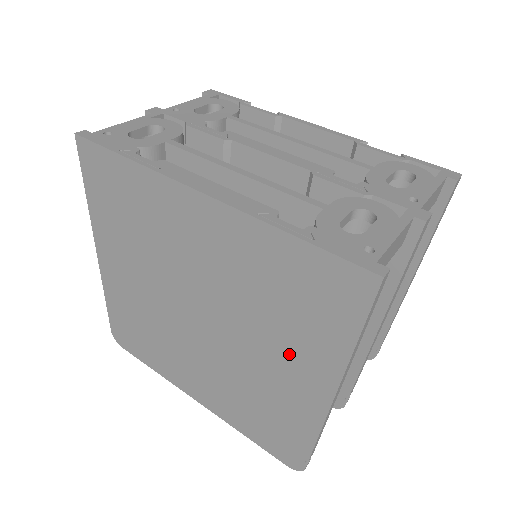
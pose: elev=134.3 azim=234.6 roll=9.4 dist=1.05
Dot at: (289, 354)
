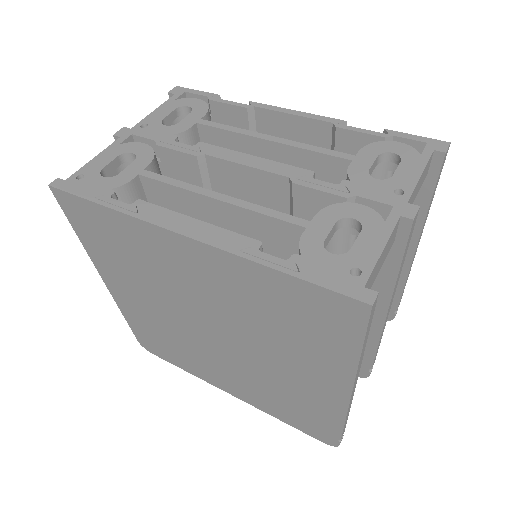
Dot at: (301, 362)
